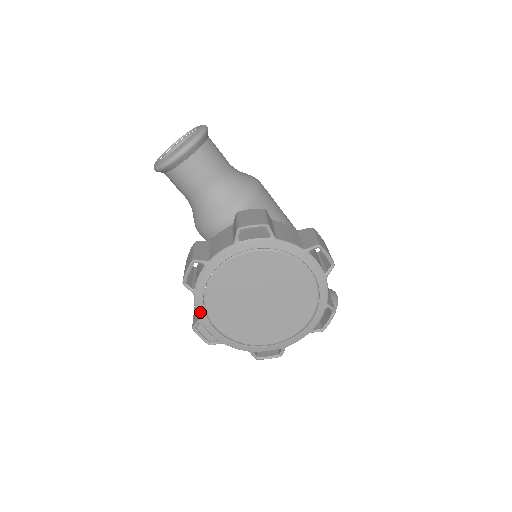
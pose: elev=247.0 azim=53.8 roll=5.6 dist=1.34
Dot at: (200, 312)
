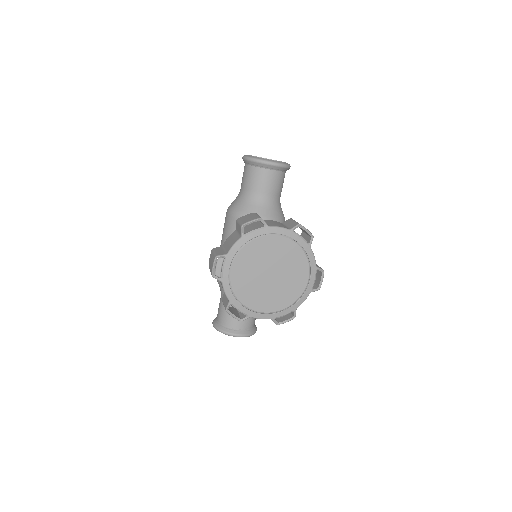
Dot at: (233, 250)
